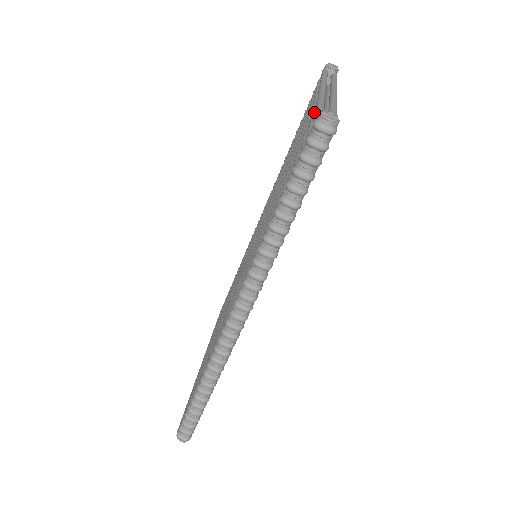
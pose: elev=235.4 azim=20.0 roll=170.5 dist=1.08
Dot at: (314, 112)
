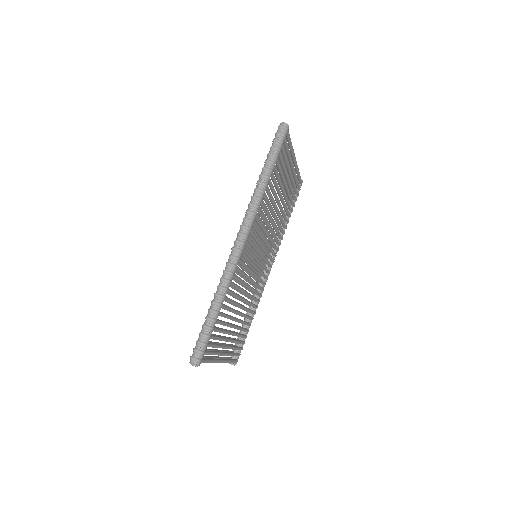
Dot at: occluded
